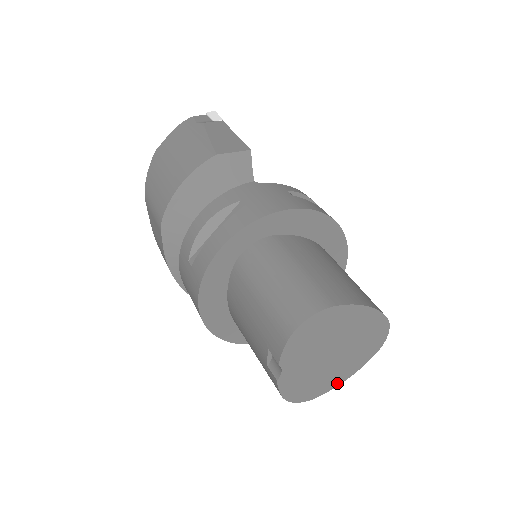
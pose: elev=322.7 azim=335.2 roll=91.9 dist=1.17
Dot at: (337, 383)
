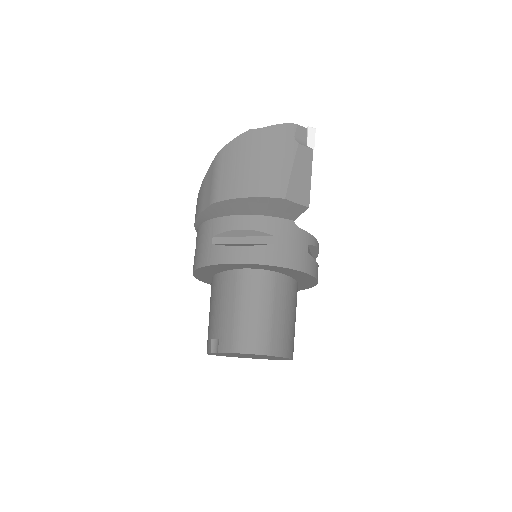
Dot at: (241, 357)
